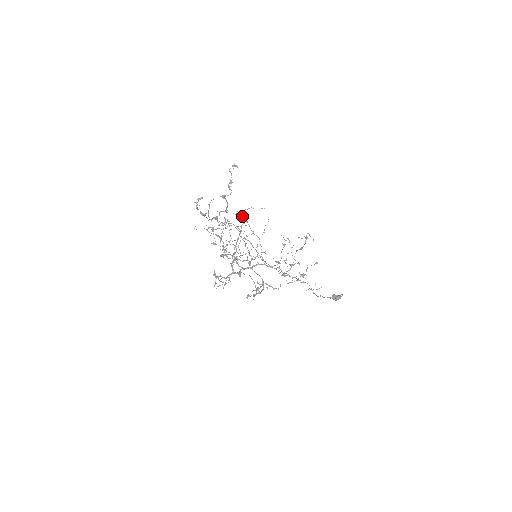
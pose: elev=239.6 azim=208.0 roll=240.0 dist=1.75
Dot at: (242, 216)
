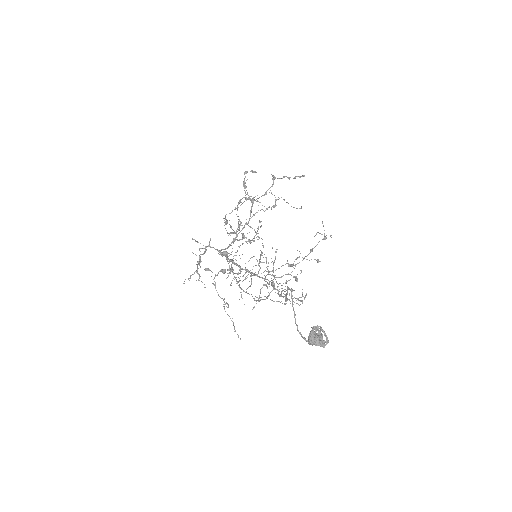
Dot at: occluded
